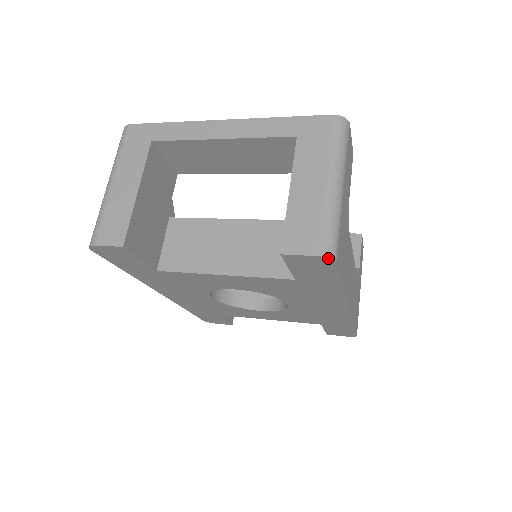
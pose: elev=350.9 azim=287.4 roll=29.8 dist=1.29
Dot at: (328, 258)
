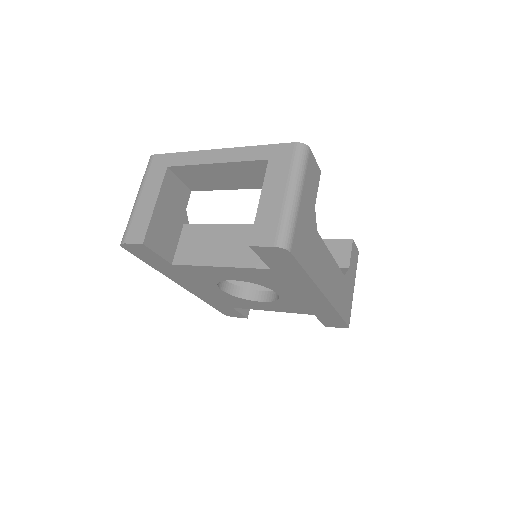
Dot at: (282, 248)
